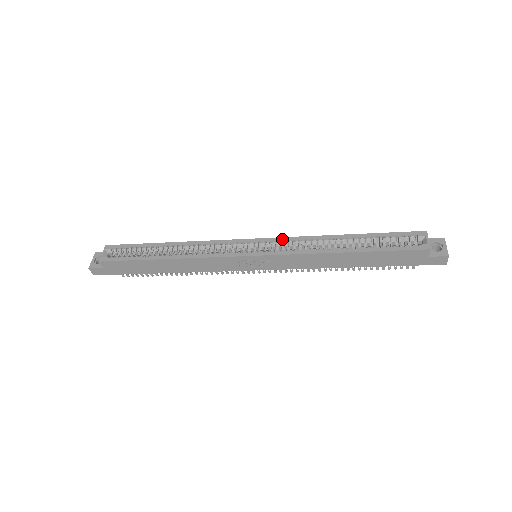
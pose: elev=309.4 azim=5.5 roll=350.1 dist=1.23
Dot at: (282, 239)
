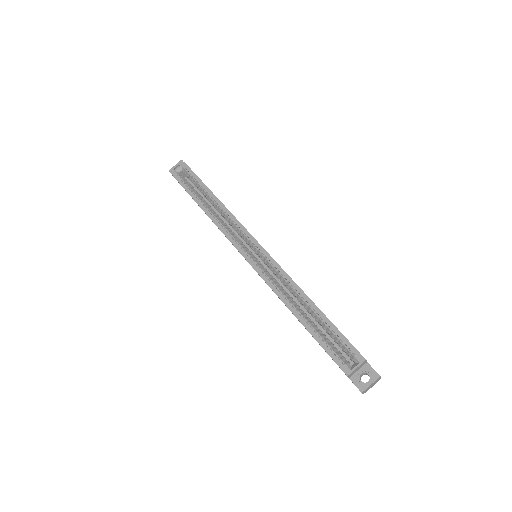
Dot at: (273, 262)
